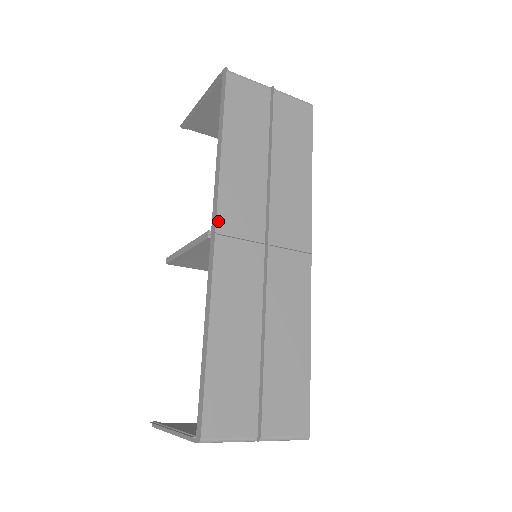
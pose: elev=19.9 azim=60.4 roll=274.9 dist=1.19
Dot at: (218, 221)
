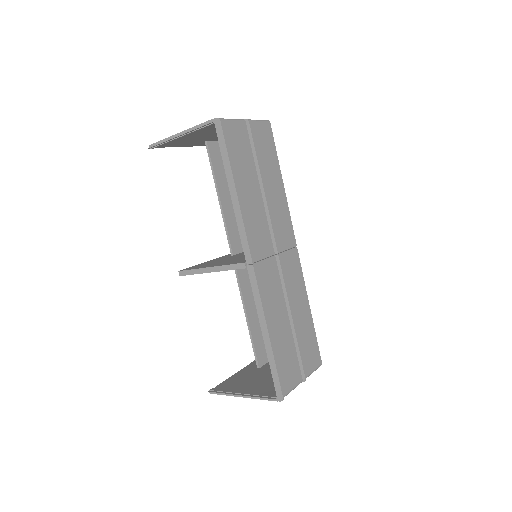
Dot at: (250, 254)
